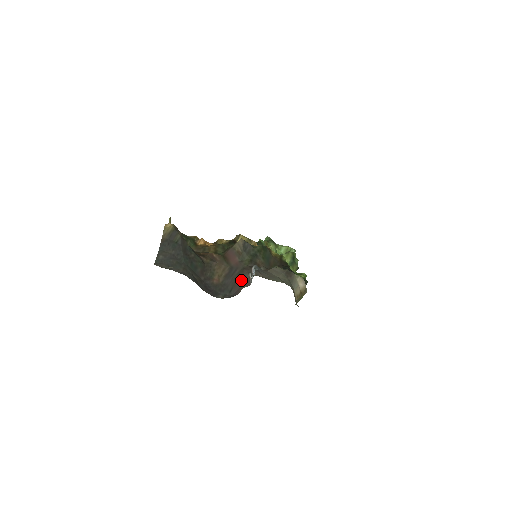
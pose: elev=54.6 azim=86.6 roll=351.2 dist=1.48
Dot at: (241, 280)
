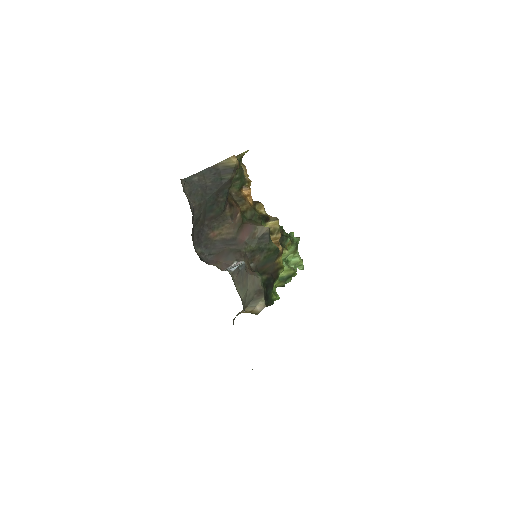
Dot at: (226, 257)
